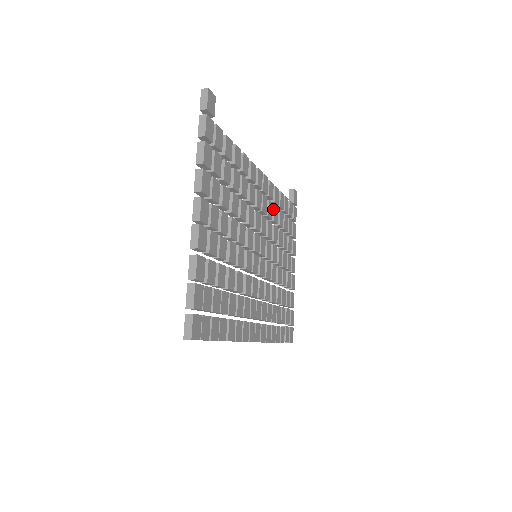
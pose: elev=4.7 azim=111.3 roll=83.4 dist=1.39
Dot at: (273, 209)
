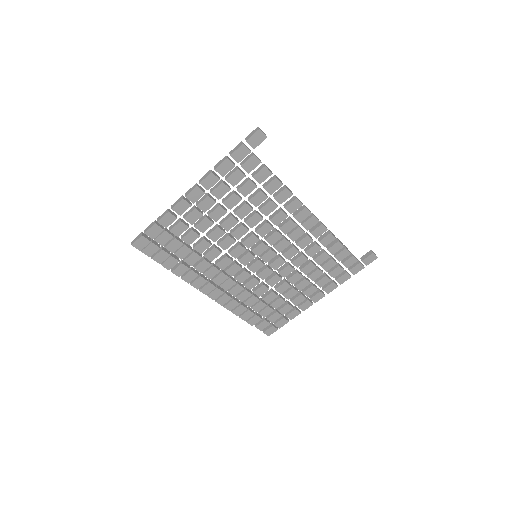
Dot at: (313, 245)
